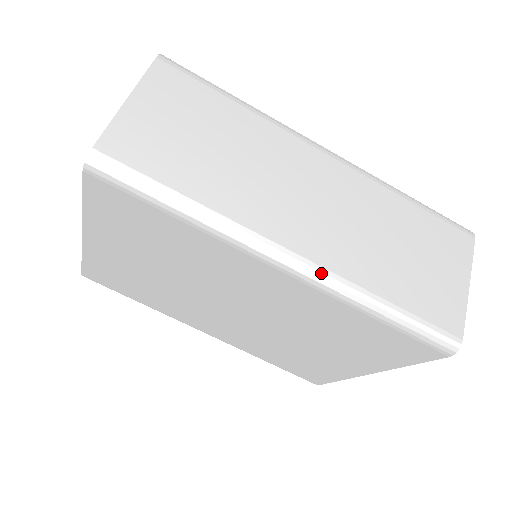
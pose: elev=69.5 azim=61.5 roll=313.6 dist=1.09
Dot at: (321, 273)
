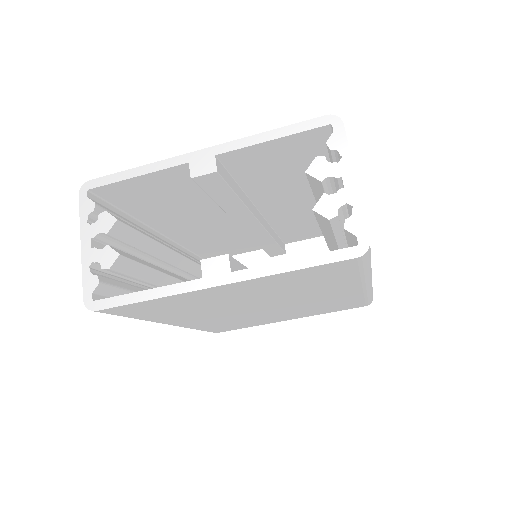
Dot at: occluded
